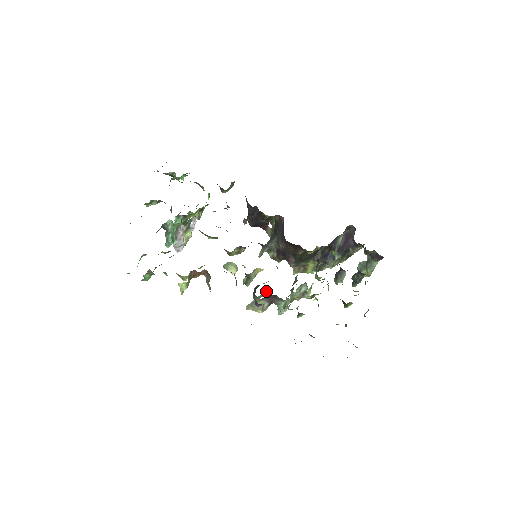
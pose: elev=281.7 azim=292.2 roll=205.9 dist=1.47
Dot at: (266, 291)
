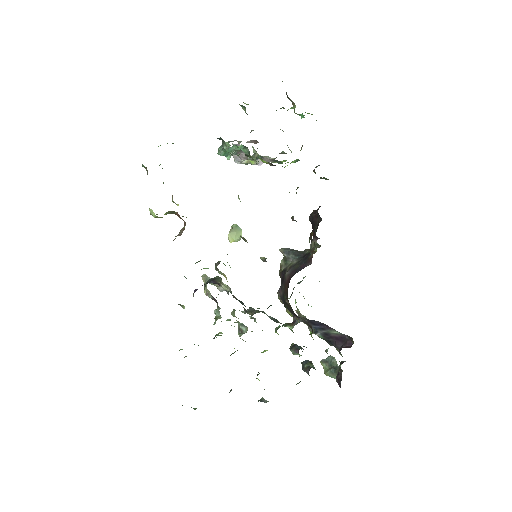
Dot at: occluded
